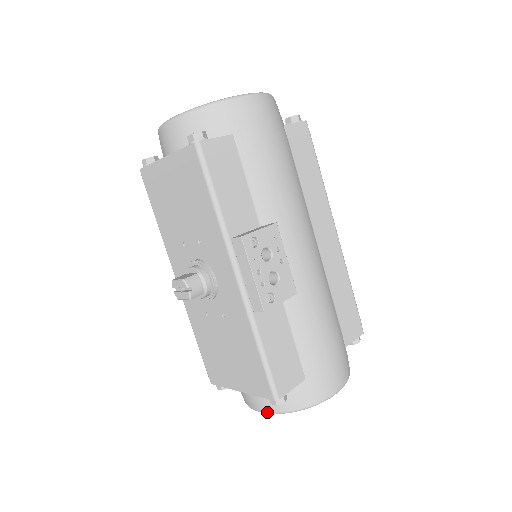
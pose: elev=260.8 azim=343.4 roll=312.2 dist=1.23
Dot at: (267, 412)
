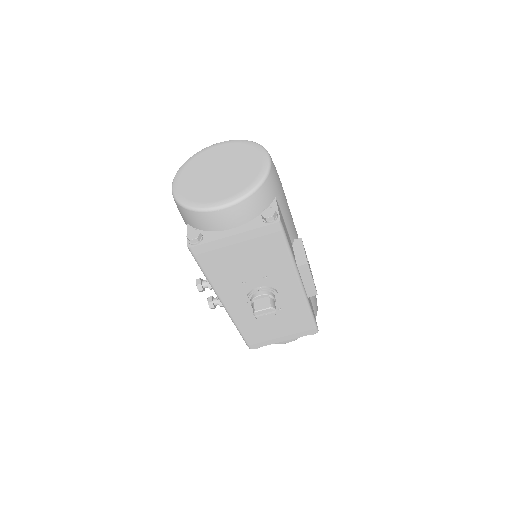
Dot at: occluded
